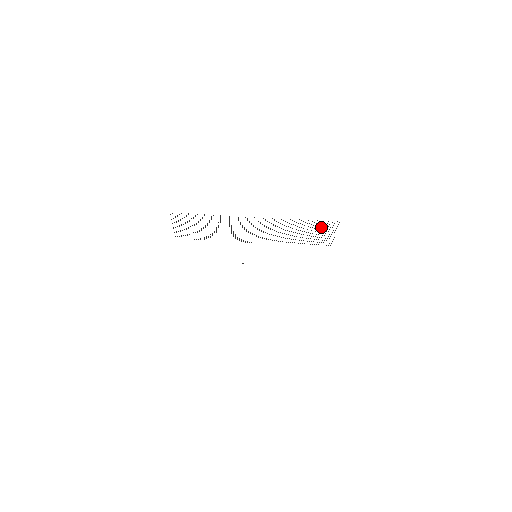
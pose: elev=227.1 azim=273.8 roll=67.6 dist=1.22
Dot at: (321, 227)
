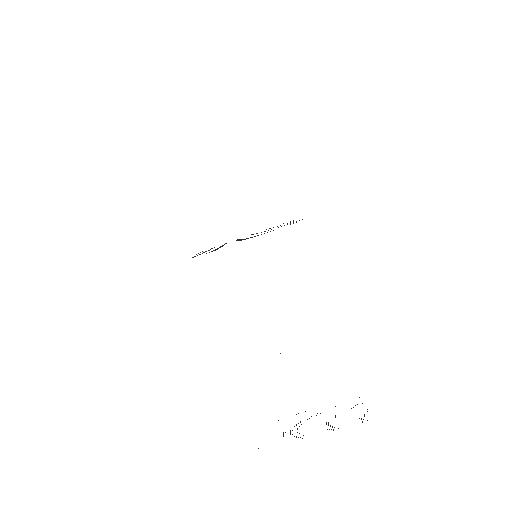
Dot at: occluded
